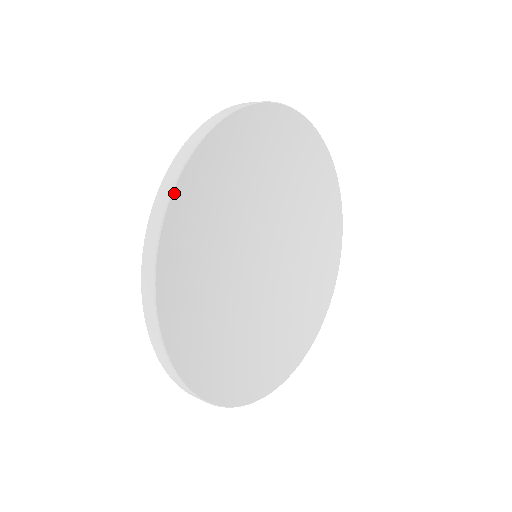
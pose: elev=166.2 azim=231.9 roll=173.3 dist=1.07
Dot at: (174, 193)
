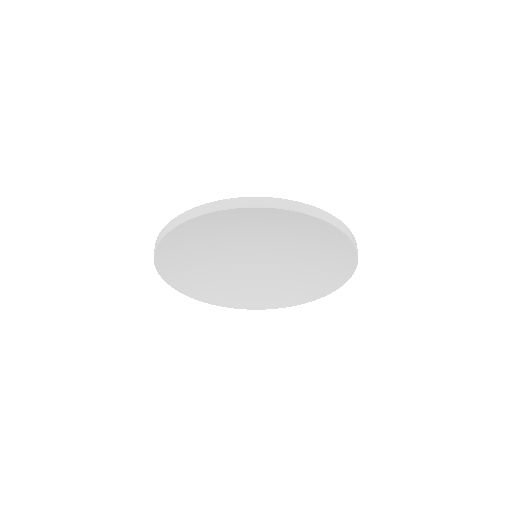
Dot at: (156, 260)
